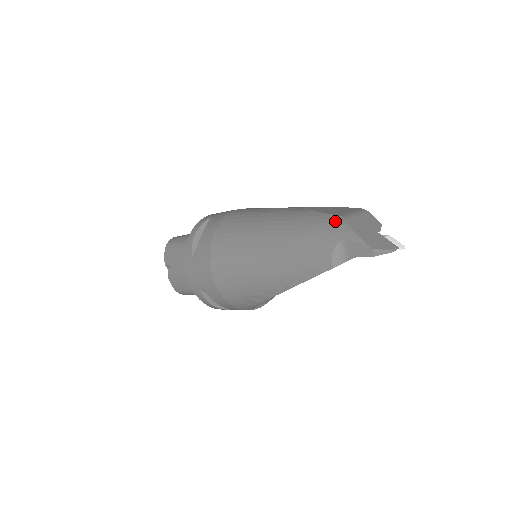
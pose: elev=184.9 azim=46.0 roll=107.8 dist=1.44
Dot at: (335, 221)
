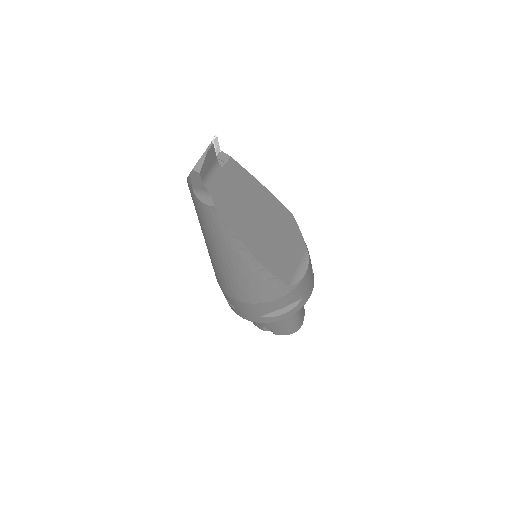
Dot at: (189, 189)
